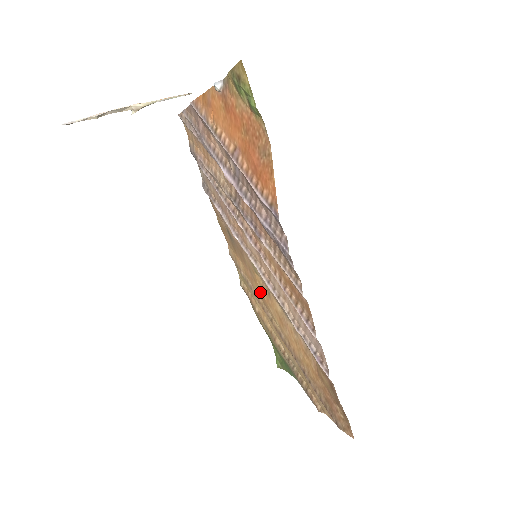
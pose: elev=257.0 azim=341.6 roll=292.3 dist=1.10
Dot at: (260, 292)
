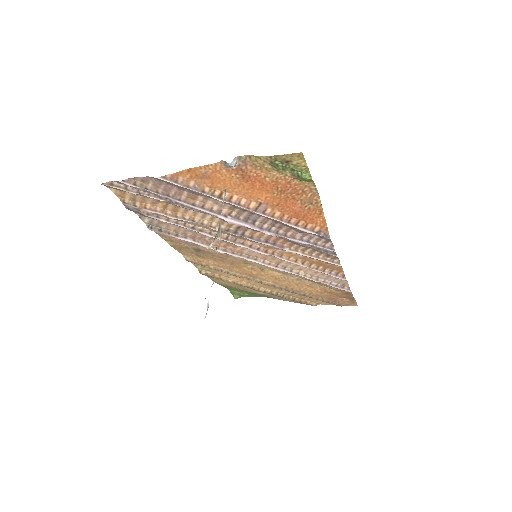
Dot at: (245, 272)
